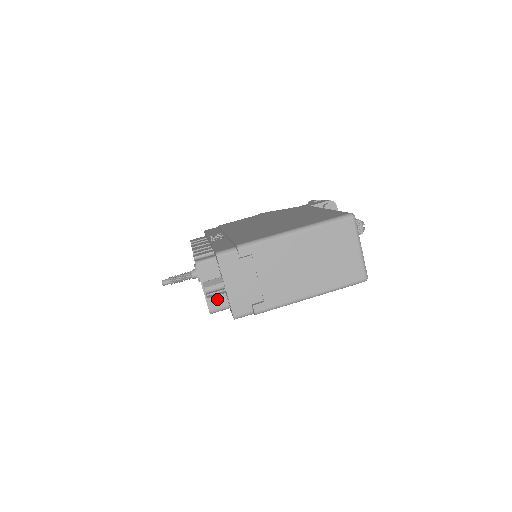
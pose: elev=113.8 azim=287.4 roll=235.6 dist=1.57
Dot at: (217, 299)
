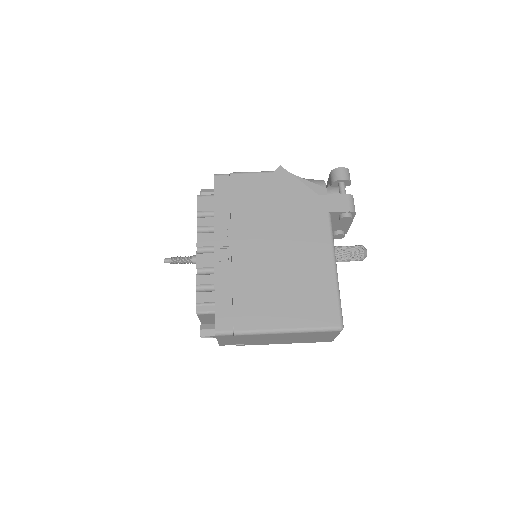
Dot at: (210, 322)
